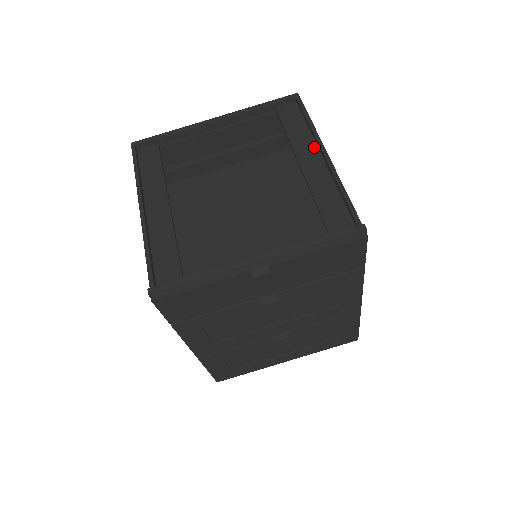
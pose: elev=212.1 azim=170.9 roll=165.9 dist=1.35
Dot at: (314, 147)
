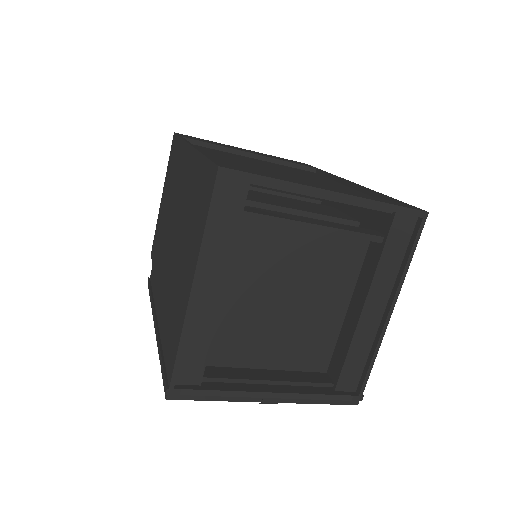
Dot at: (388, 292)
